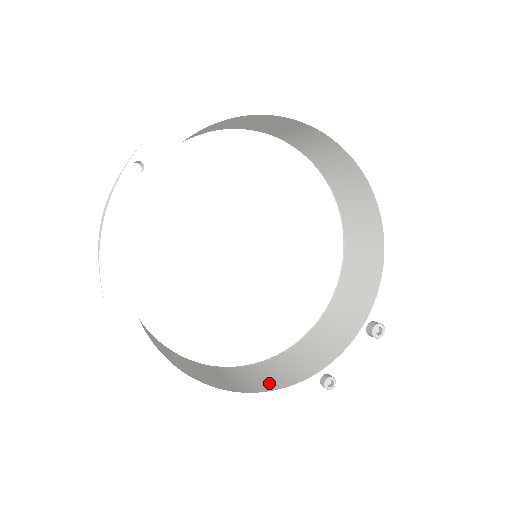
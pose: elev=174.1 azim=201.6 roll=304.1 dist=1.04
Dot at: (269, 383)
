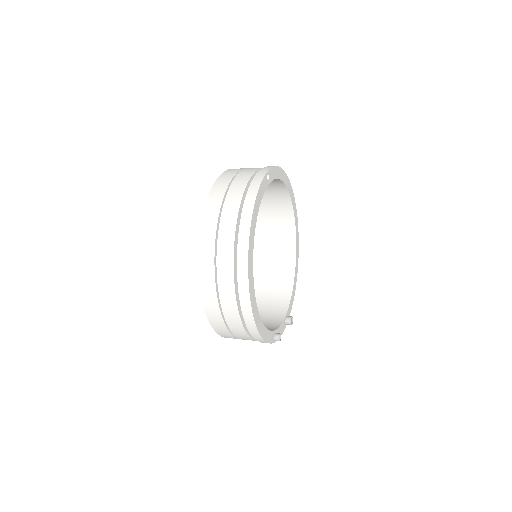
Dot at: occluded
